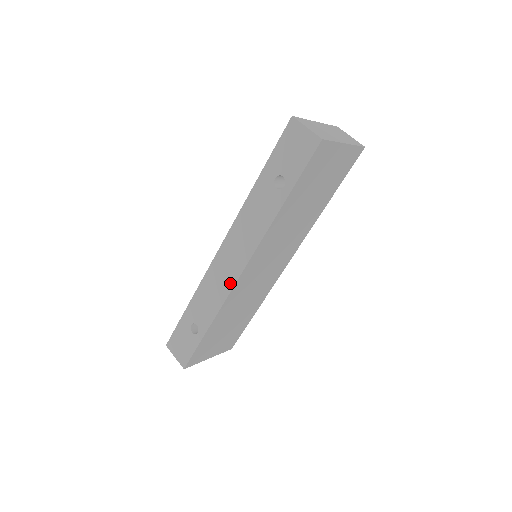
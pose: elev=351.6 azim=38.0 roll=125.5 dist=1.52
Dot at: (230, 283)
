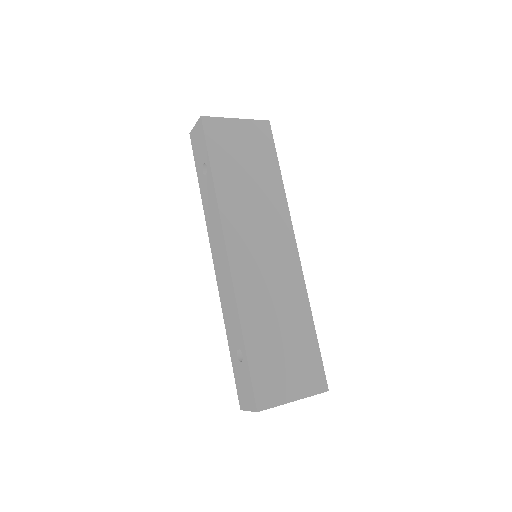
Dot at: (228, 275)
